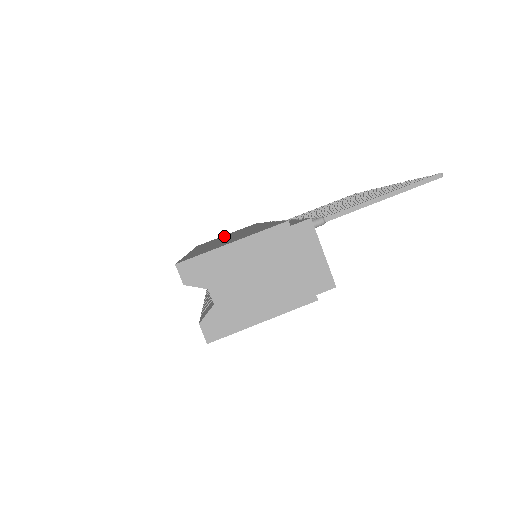
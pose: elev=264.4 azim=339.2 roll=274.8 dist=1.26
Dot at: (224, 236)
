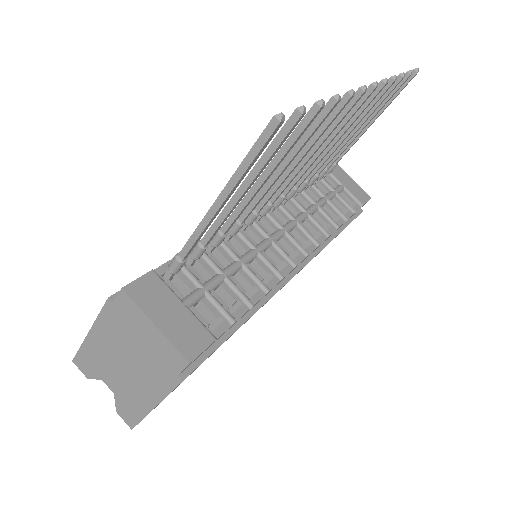
Dot at: occluded
